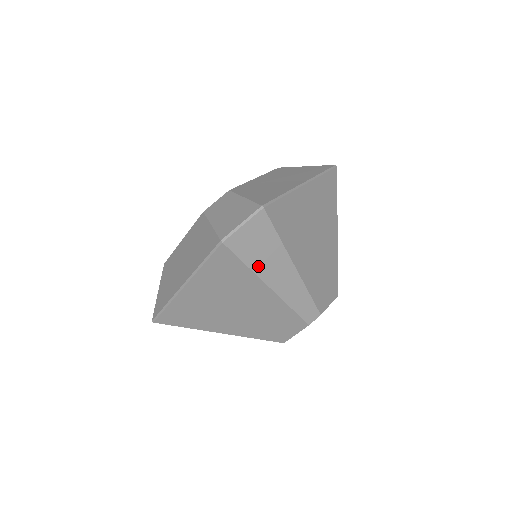
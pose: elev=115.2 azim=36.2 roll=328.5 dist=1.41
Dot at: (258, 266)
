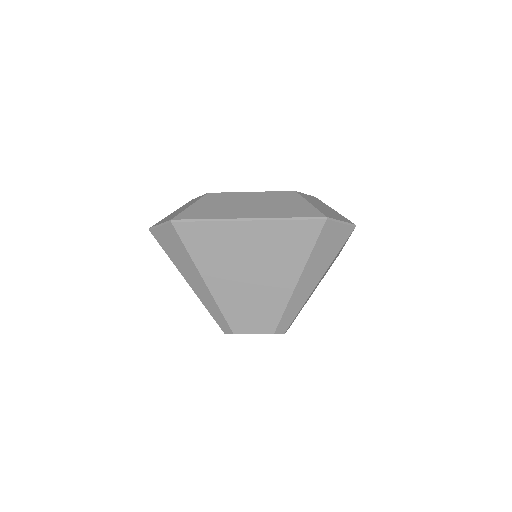
Dot at: (314, 257)
